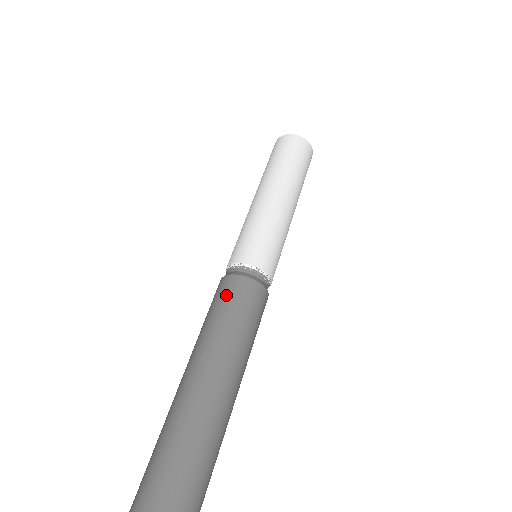
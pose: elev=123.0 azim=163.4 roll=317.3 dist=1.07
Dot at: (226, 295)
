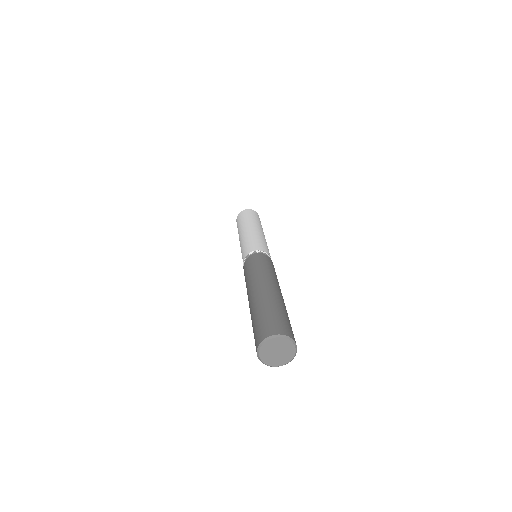
Dot at: (268, 262)
